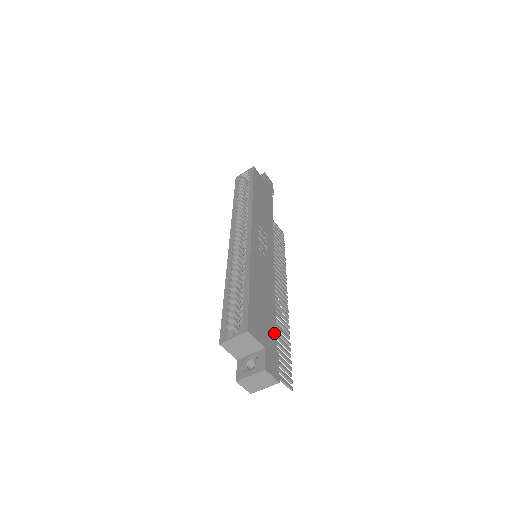
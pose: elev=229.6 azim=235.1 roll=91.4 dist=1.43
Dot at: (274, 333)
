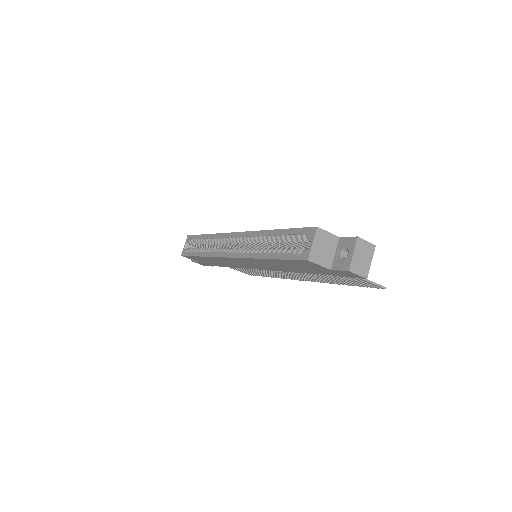
Dot at: occluded
